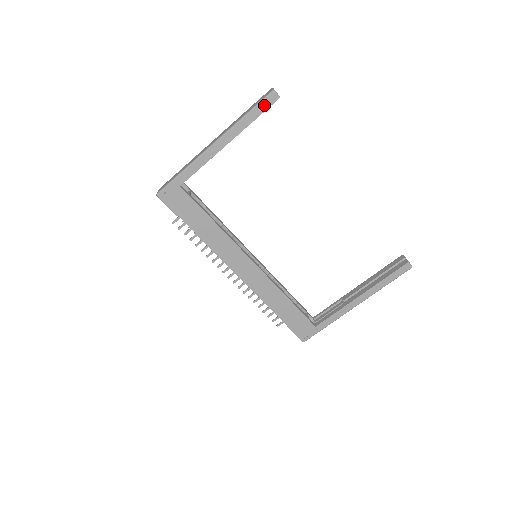
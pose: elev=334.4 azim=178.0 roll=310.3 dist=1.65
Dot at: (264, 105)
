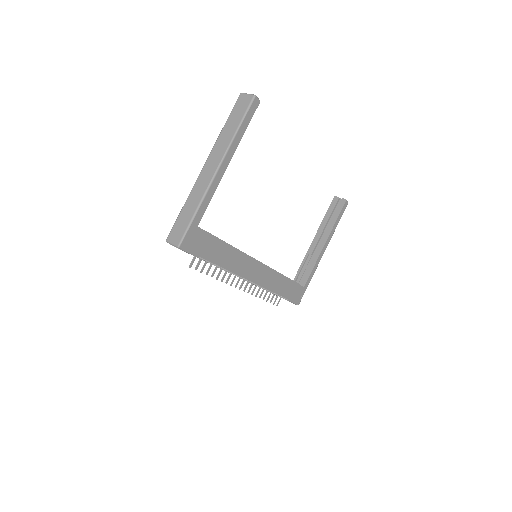
Dot at: (250, 113)
